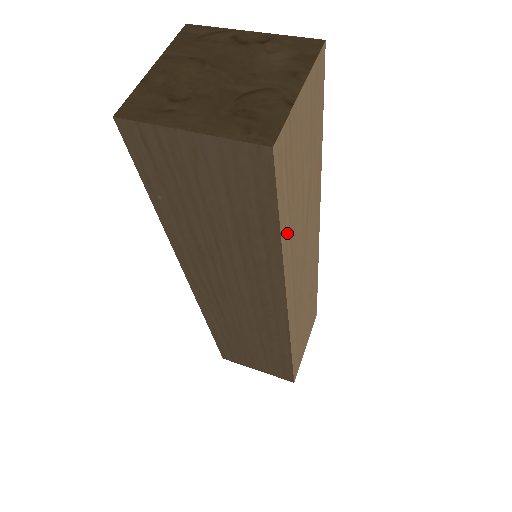
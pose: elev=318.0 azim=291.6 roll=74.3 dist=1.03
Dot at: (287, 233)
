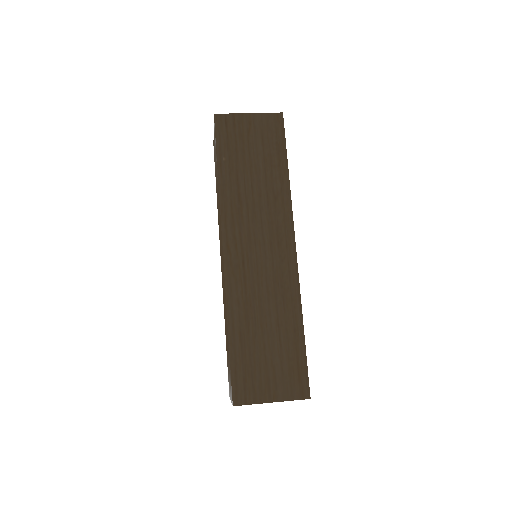
Dot at: occluded
